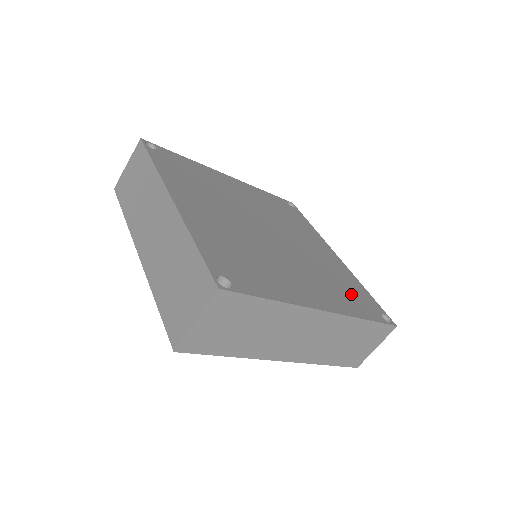
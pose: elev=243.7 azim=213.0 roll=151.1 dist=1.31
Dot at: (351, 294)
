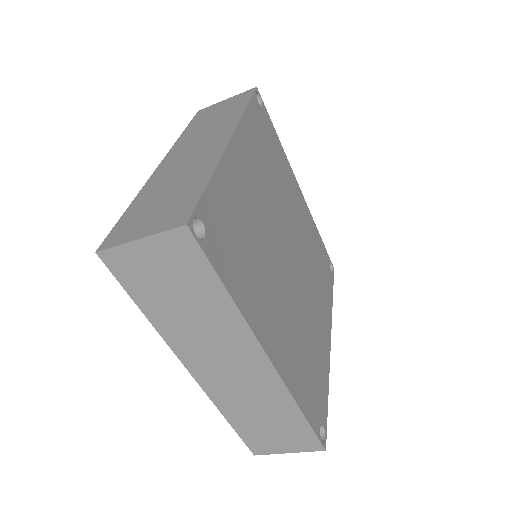
Dot at: (322, 269)
